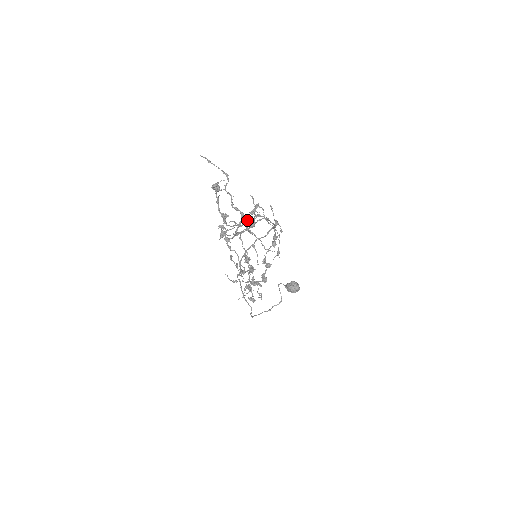
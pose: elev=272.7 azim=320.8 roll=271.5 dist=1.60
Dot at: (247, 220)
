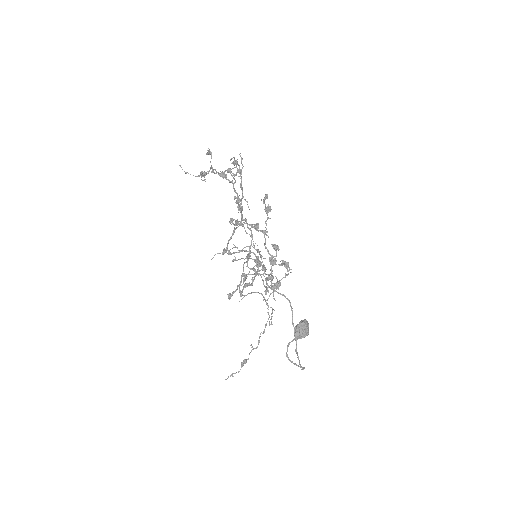
Dot at: (236, 201)
